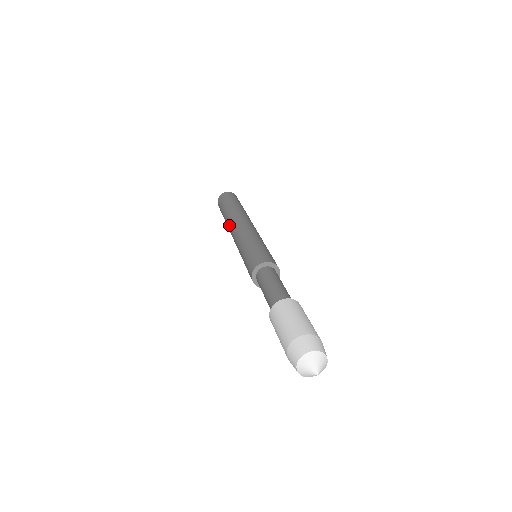
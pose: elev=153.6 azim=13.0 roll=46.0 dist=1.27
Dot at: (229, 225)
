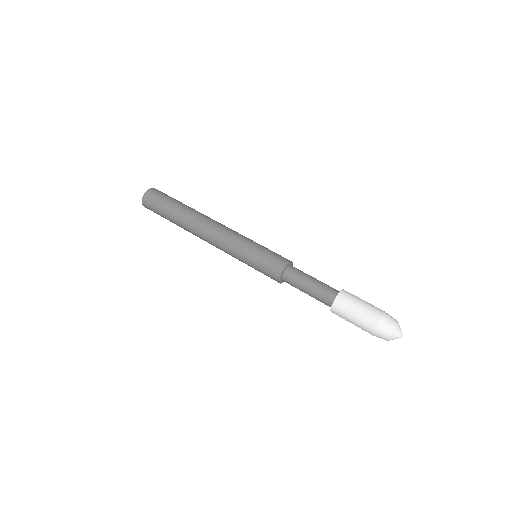
Dot at: (200, 221)
